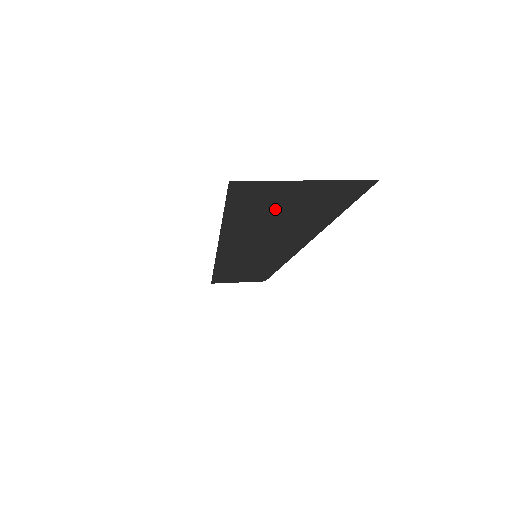
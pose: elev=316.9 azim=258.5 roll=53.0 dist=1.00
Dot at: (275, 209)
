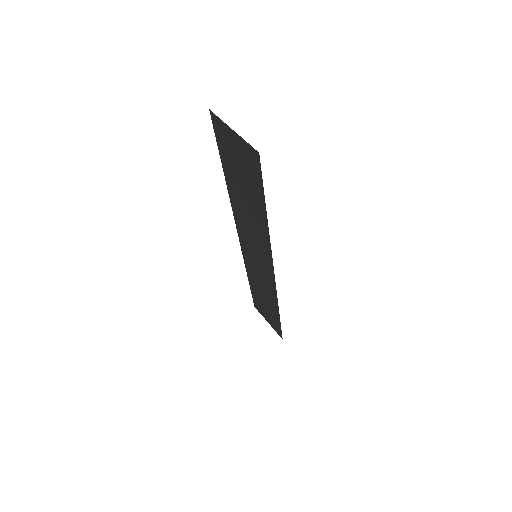
Dot at: (236, 165)
